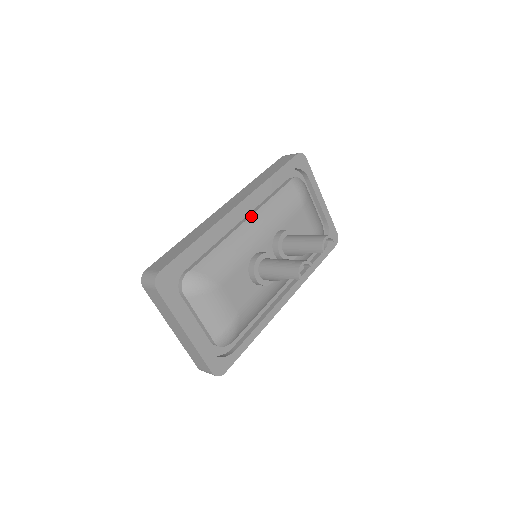
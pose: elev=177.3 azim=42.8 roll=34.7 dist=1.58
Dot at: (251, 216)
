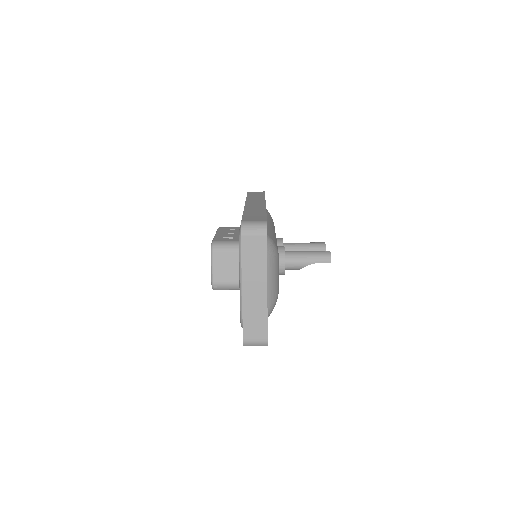
Dot at: occluded
